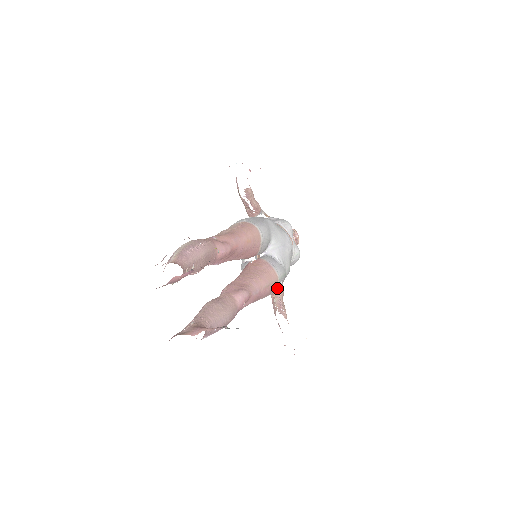
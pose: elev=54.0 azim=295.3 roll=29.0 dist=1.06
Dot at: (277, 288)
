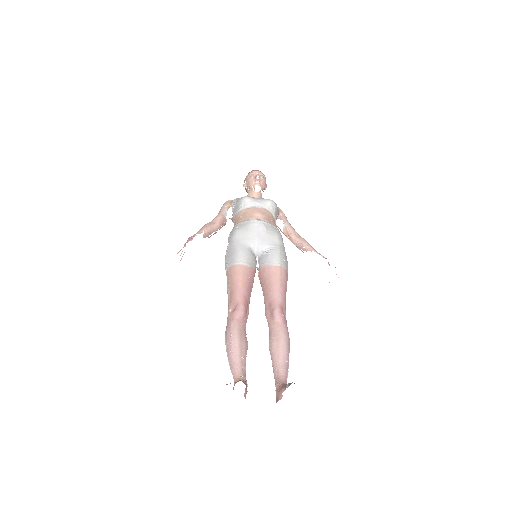
Dot at: (286, 264)
